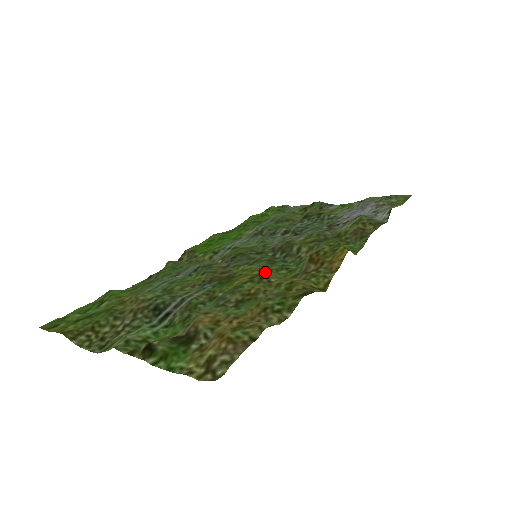
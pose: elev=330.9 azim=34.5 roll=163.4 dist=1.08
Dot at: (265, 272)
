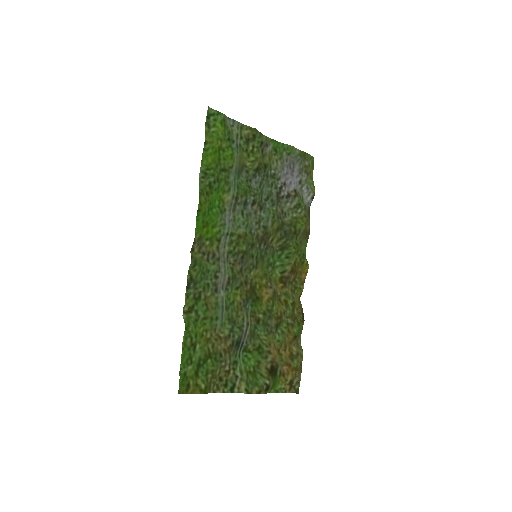
Dot at: (270, 282)
